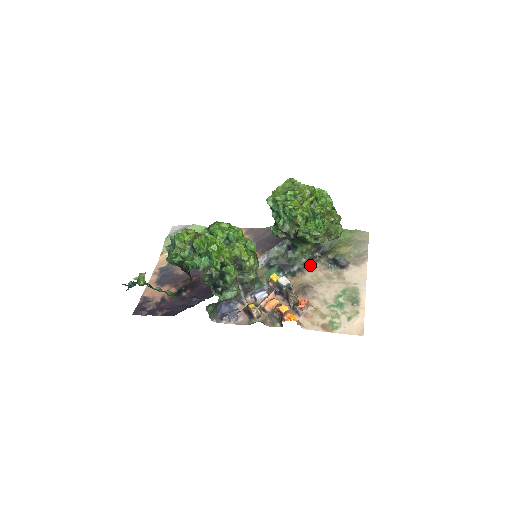
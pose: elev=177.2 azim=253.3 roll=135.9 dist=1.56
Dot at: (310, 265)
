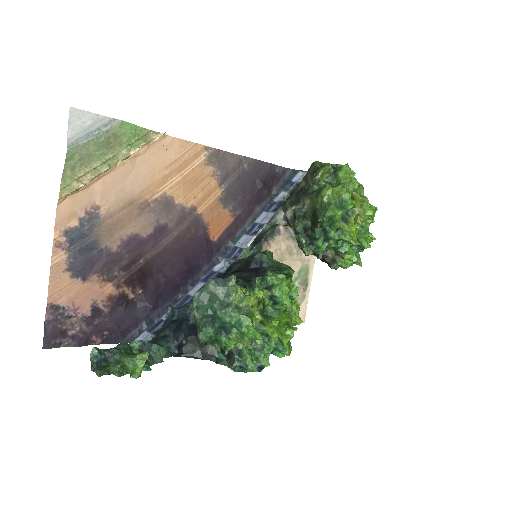
Dot at: (275, 230)
